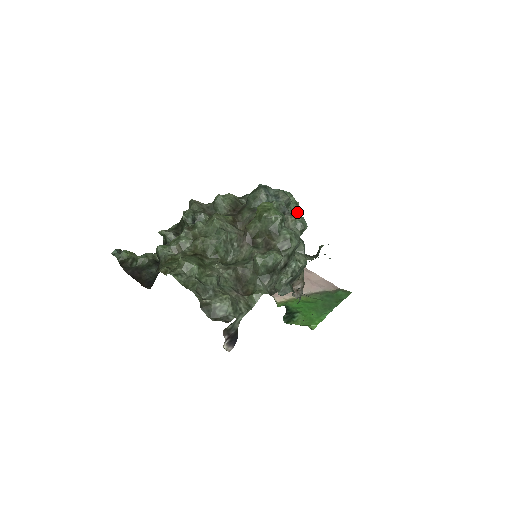
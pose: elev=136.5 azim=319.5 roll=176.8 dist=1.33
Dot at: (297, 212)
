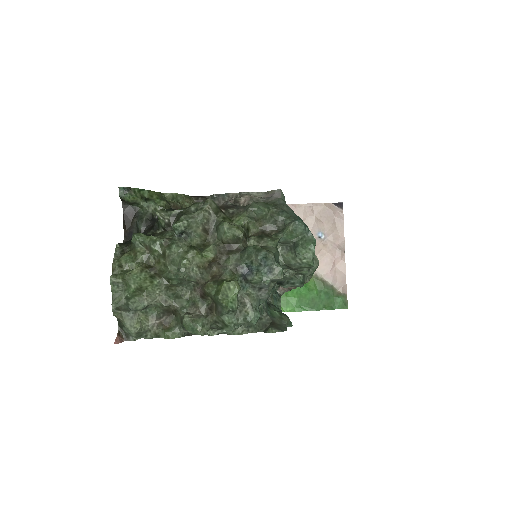
Dot at: (308, 268)
